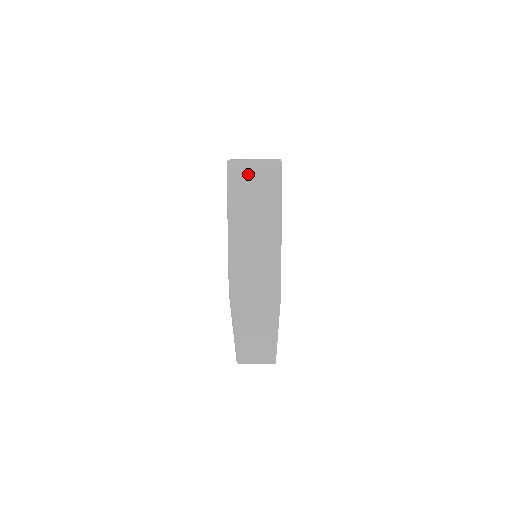
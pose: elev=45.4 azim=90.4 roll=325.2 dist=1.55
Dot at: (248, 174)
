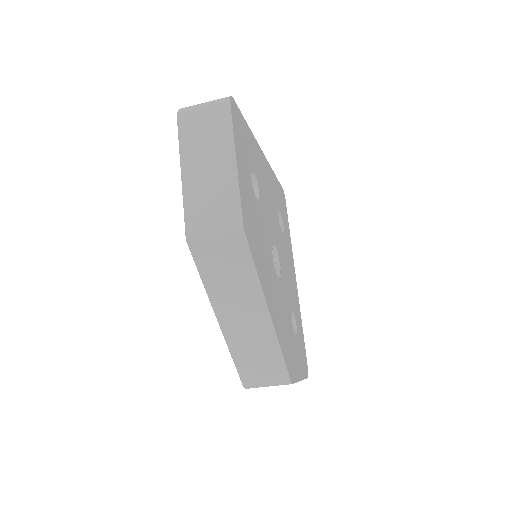
Dot at: (197, 113)
